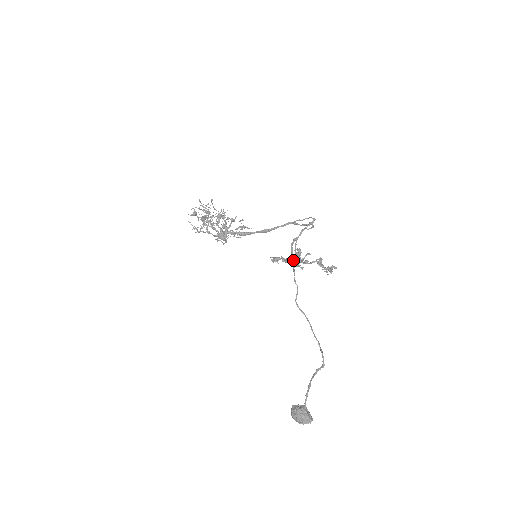
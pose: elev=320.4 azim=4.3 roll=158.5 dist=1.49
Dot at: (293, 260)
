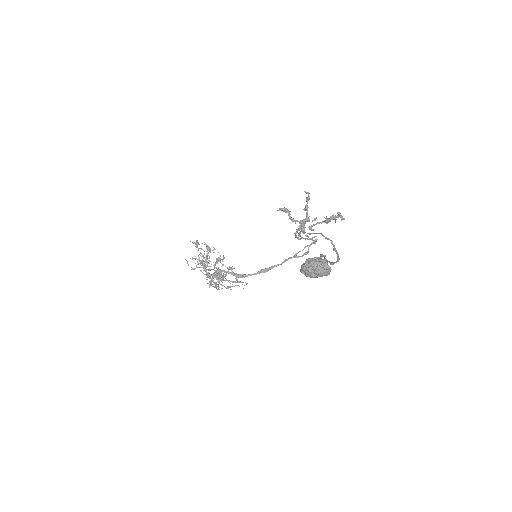
Dot at: (299, 225)
